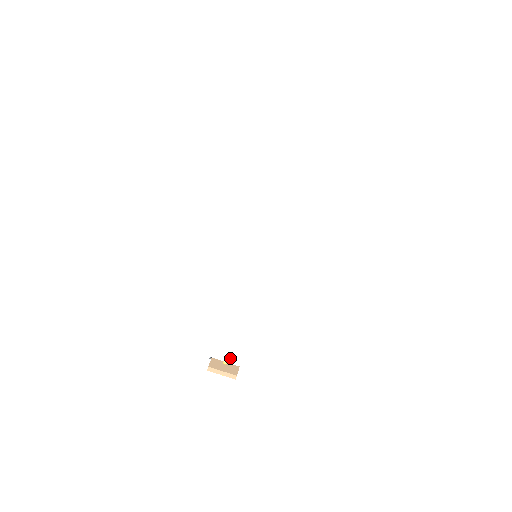
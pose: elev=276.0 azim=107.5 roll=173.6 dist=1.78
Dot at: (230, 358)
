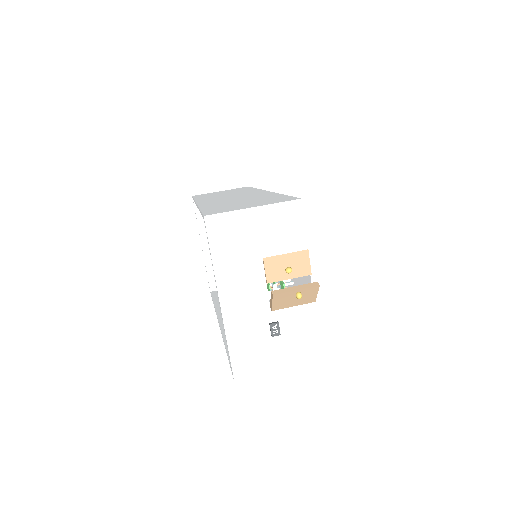
Dot at: (283, 201)
